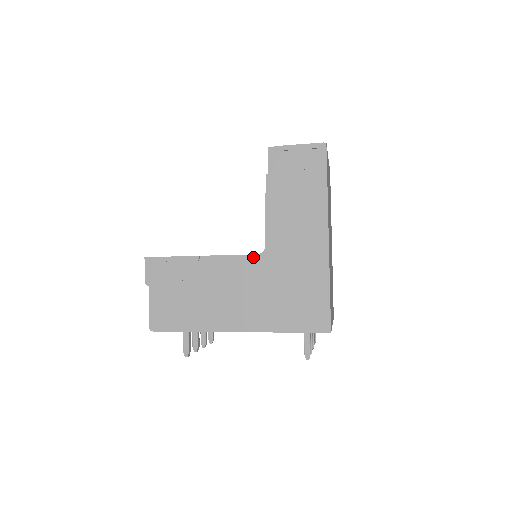
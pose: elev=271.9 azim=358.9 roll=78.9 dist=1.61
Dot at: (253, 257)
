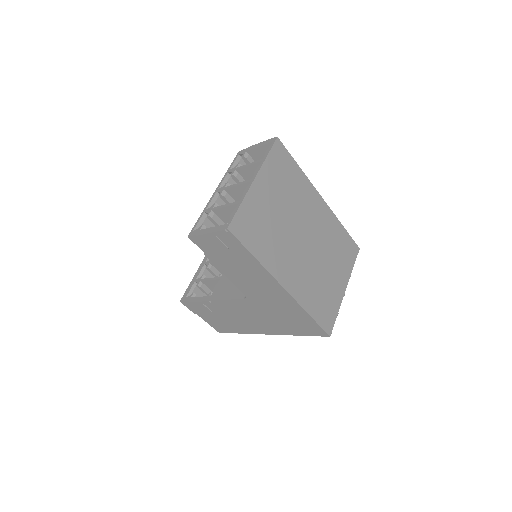
Dot at: (242, 300)
